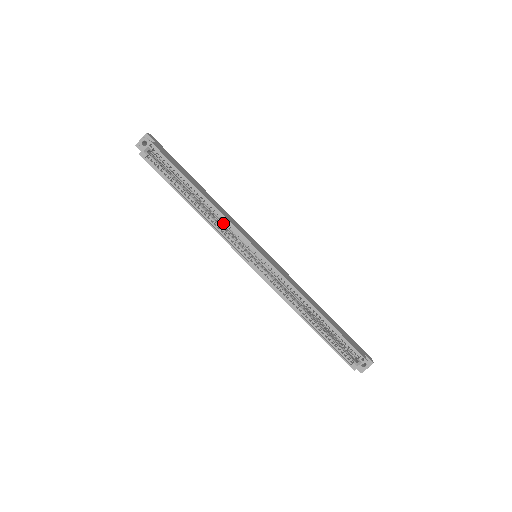
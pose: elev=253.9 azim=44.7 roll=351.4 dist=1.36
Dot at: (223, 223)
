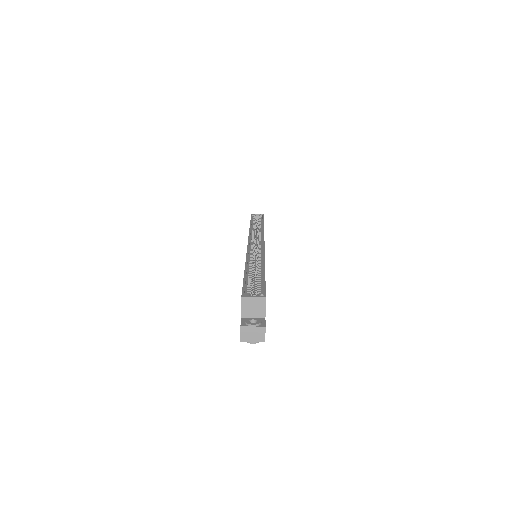
Dot at: (256, 245)
